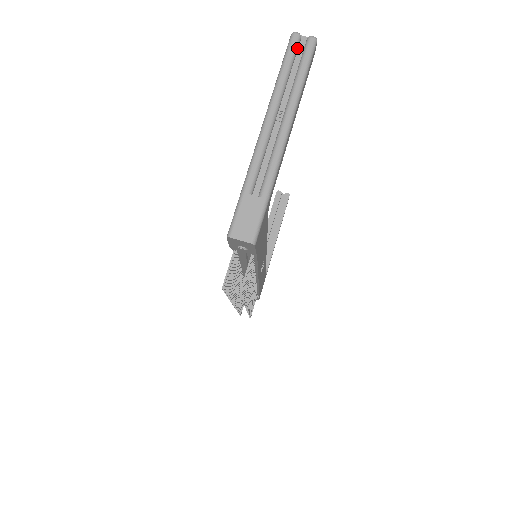
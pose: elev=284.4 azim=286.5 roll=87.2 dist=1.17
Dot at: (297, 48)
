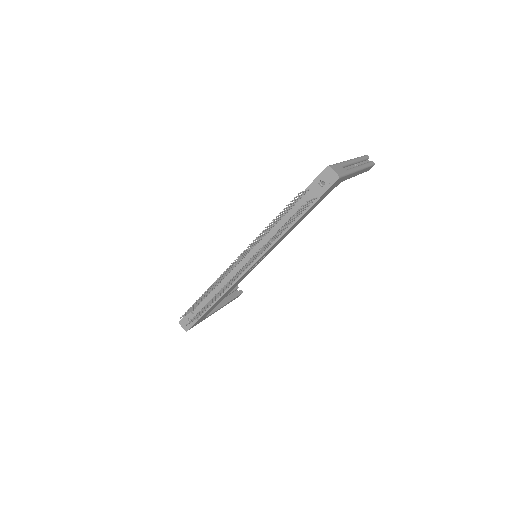
Dot at: (367, 159)
